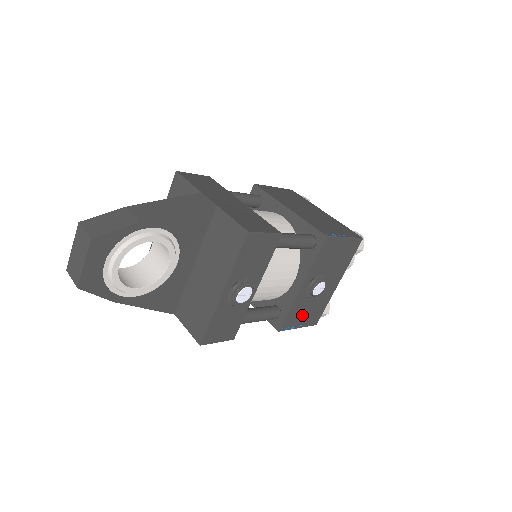
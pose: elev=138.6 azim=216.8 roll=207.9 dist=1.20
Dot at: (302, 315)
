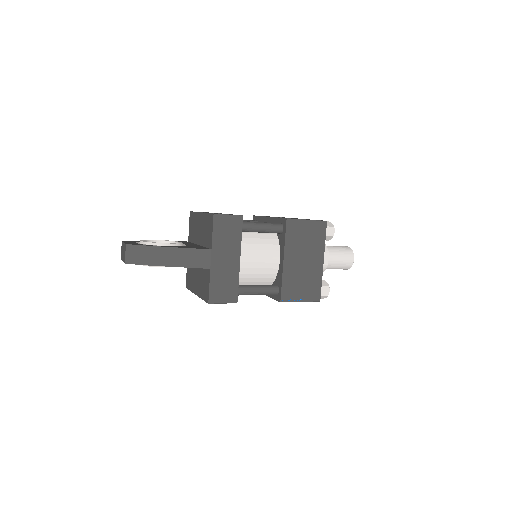
Dot at: occluded
